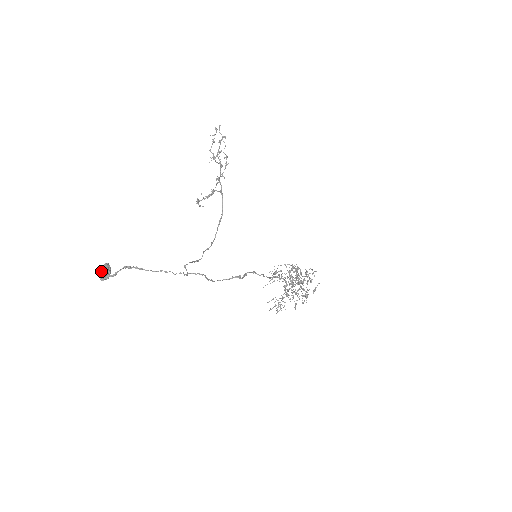
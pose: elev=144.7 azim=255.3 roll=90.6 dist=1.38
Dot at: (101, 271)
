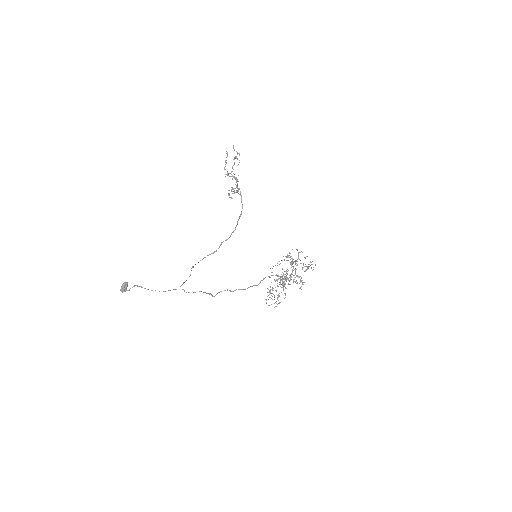
Dot at: (121, 287)
